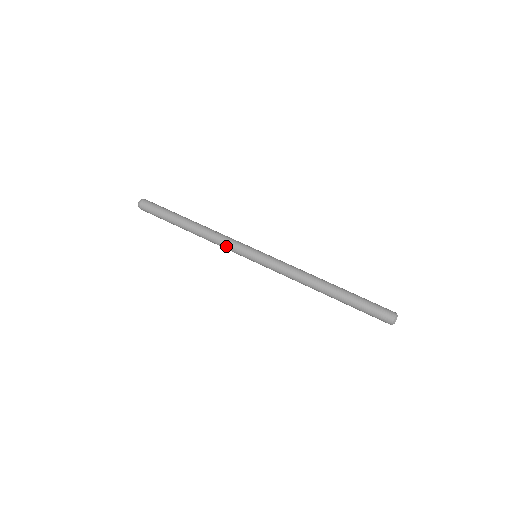
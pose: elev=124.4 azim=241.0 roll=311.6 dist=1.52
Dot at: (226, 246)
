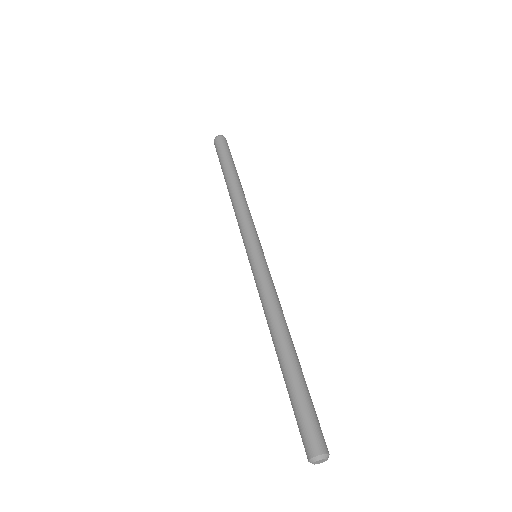
Dot at: (239, 228)
